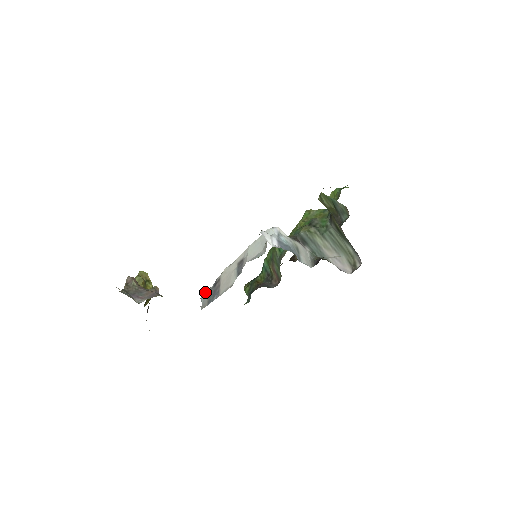
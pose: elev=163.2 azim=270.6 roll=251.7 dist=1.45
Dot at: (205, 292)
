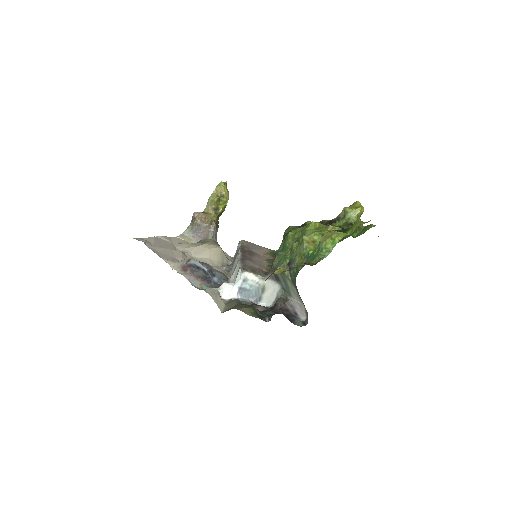
Dot at: (238, 245)
